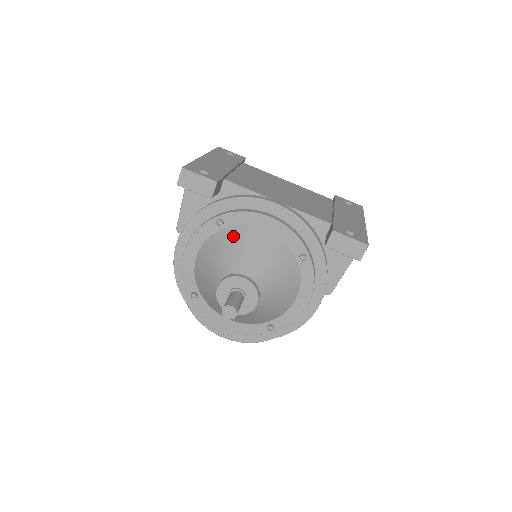
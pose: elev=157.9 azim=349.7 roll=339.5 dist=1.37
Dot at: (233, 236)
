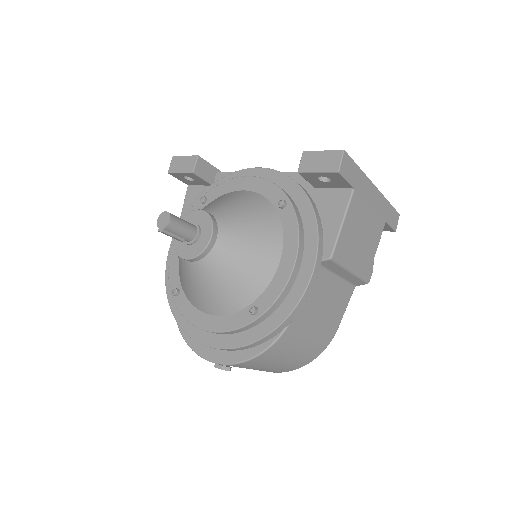
Dot at: (211, 202)
